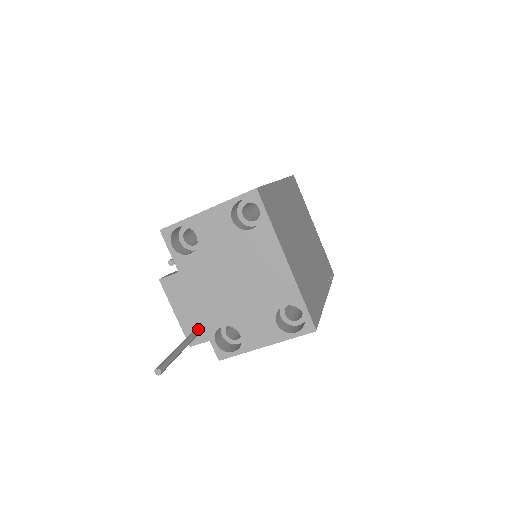
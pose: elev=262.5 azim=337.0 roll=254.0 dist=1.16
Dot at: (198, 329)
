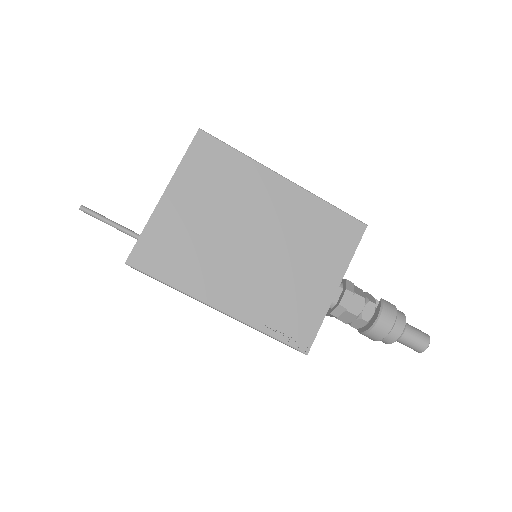
Dot at: occluded
